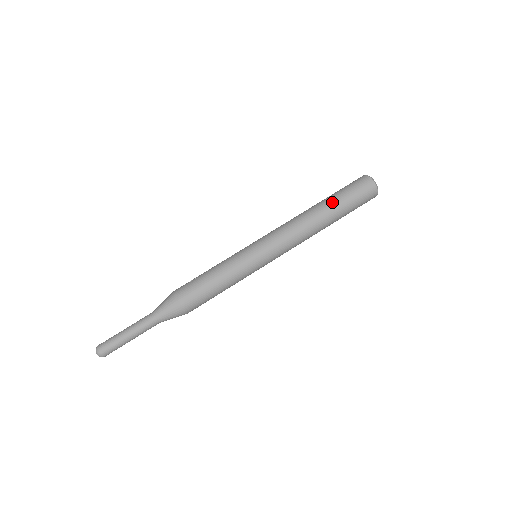
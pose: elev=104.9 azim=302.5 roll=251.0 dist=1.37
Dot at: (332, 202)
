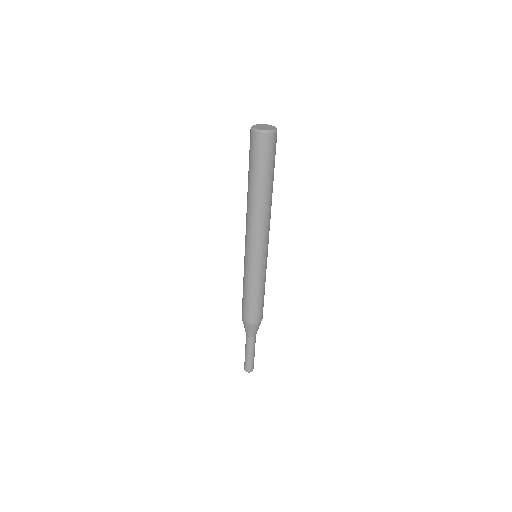
Dot at: (251, 180)
